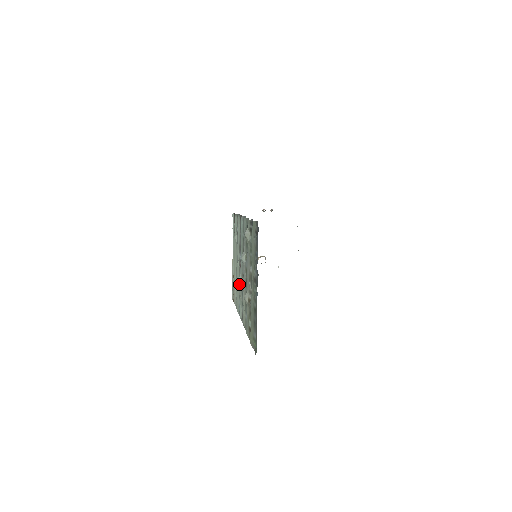
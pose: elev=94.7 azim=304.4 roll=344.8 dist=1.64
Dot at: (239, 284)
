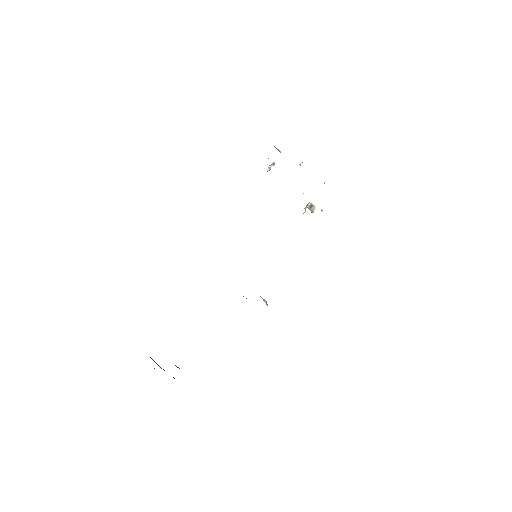
Dot at: occluded
